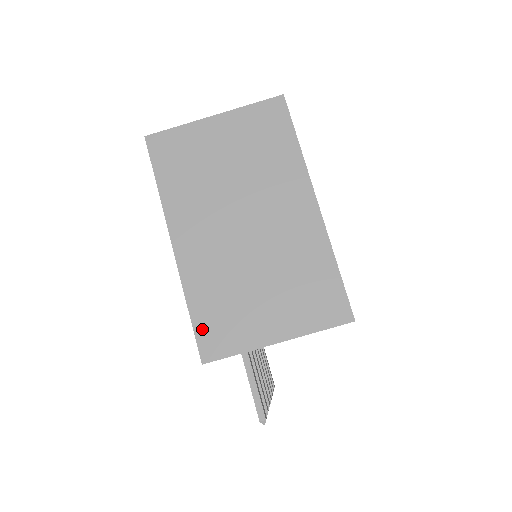
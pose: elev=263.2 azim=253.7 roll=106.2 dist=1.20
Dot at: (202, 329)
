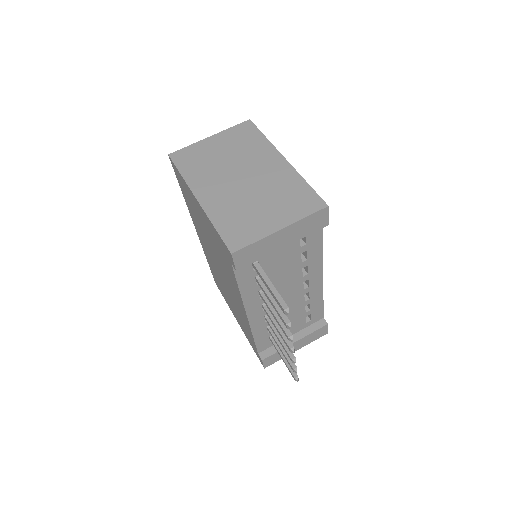
Dot at: (227, 235)
